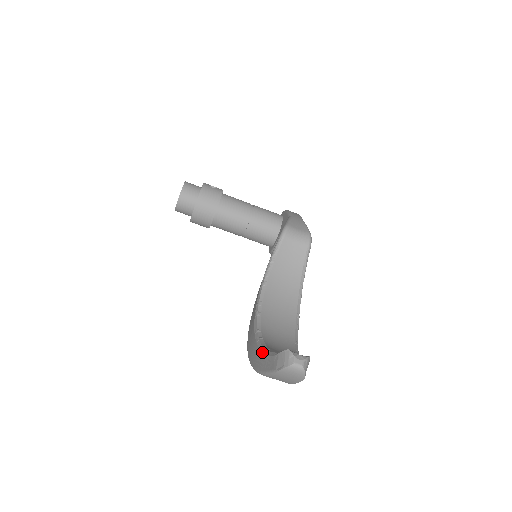
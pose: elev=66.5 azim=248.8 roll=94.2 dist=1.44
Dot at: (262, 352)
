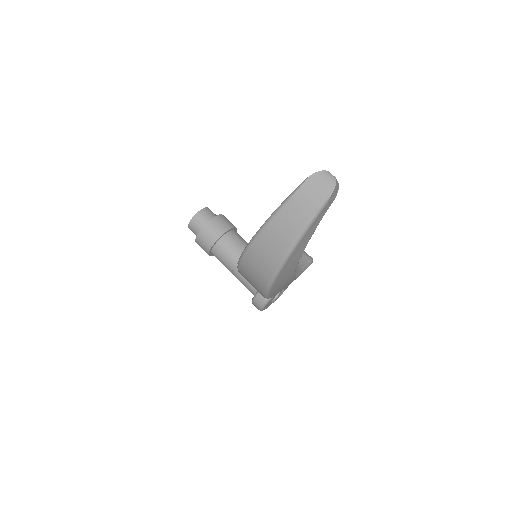
Dot at: occluded
